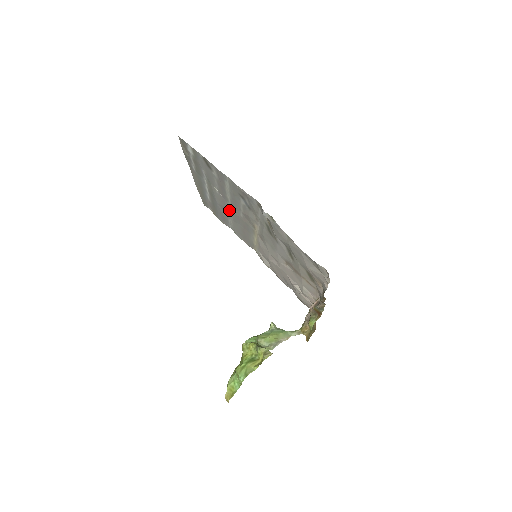
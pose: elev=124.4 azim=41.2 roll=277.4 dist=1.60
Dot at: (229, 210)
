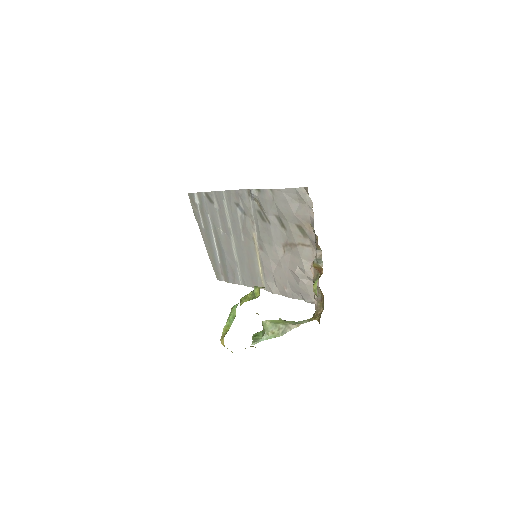
Dot at: (234, 249)
